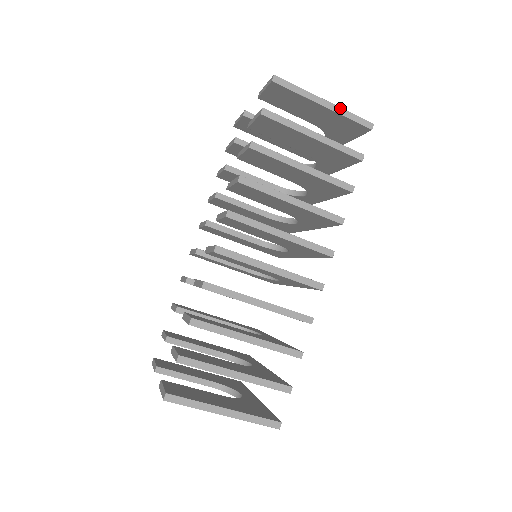
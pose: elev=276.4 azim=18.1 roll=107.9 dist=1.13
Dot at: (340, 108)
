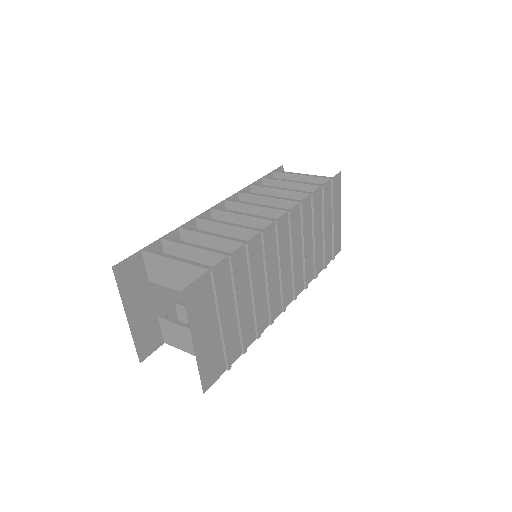
Dot at: (312, 175)
